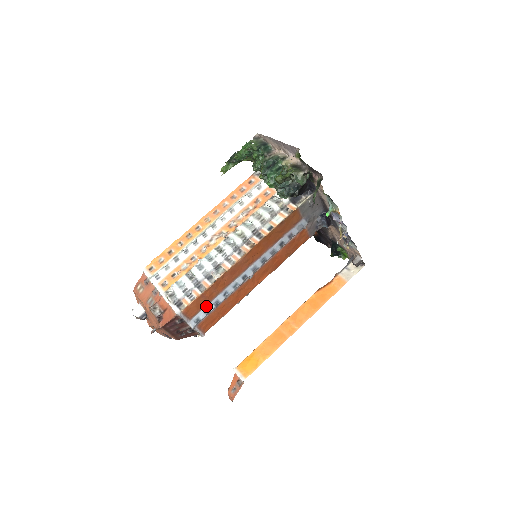
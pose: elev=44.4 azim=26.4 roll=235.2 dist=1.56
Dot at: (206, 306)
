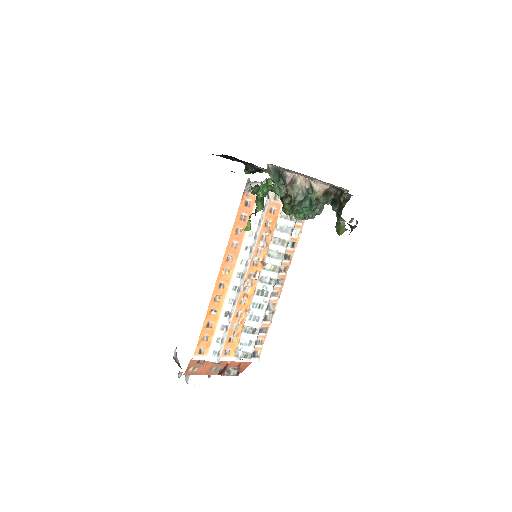
Dot at: occluded
